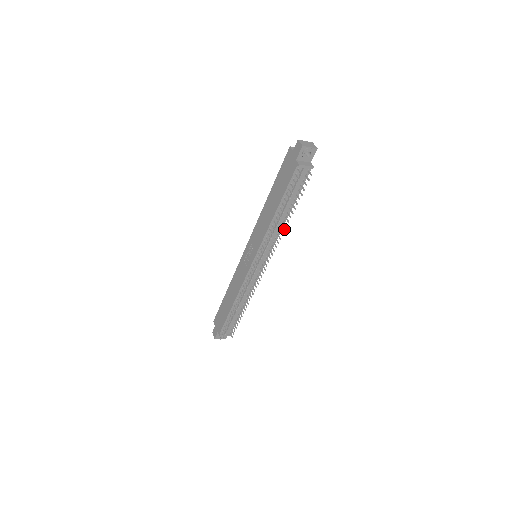
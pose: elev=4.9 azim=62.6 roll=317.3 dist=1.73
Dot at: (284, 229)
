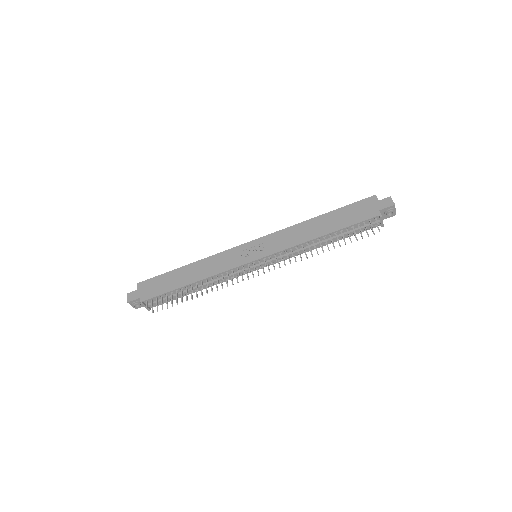
Dot at: occluded
